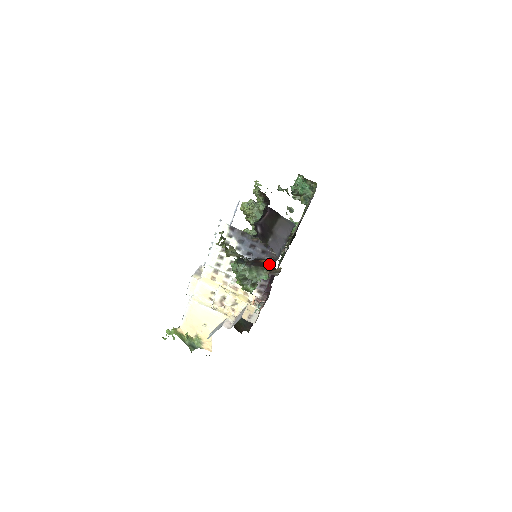
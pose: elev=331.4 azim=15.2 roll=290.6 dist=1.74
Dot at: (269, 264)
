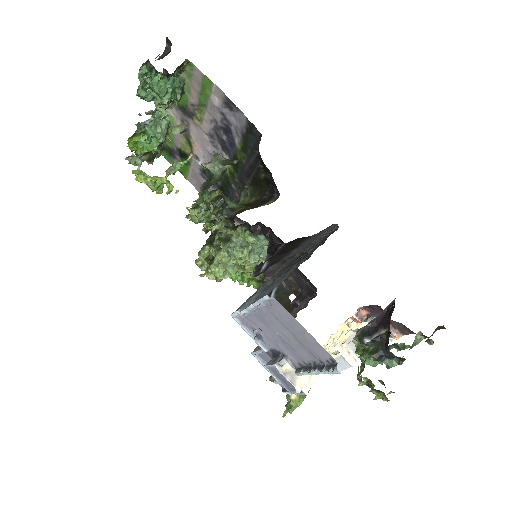
Dot at: occluded
